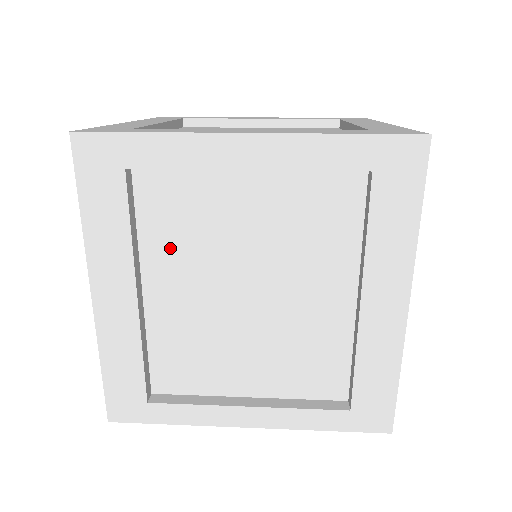
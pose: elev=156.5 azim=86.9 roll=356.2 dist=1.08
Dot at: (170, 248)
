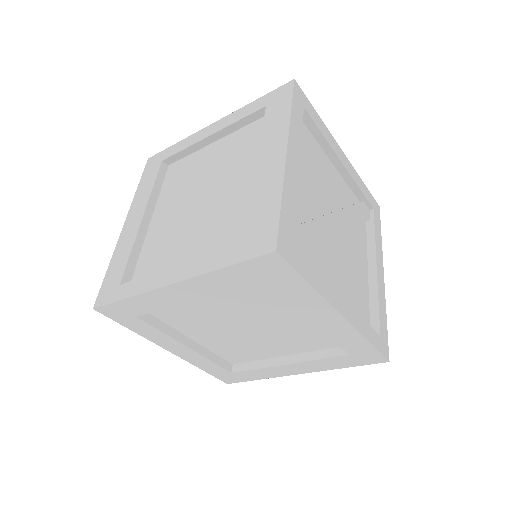
Dot at: (171, 194)
